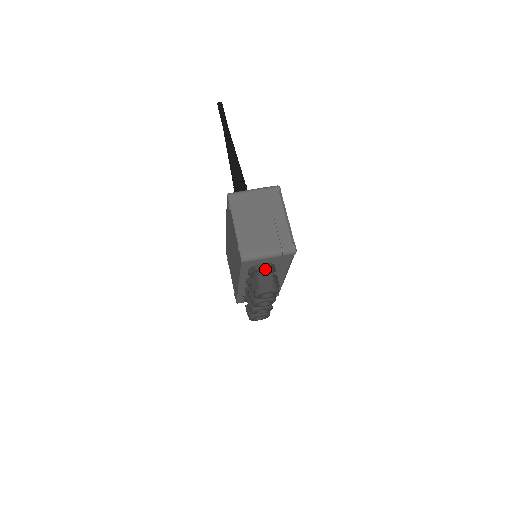
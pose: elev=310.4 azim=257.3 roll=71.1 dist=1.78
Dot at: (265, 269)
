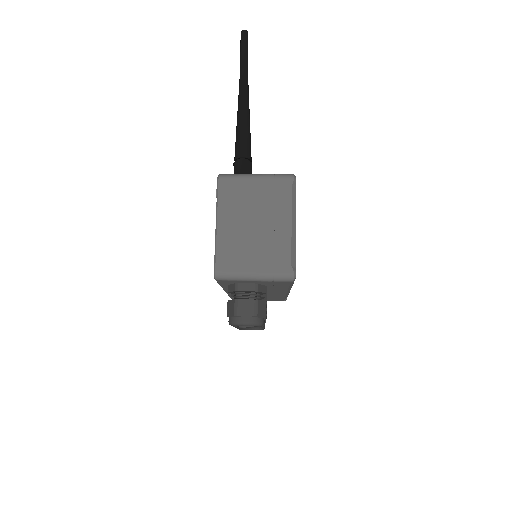
Dot at: (249, 291)
